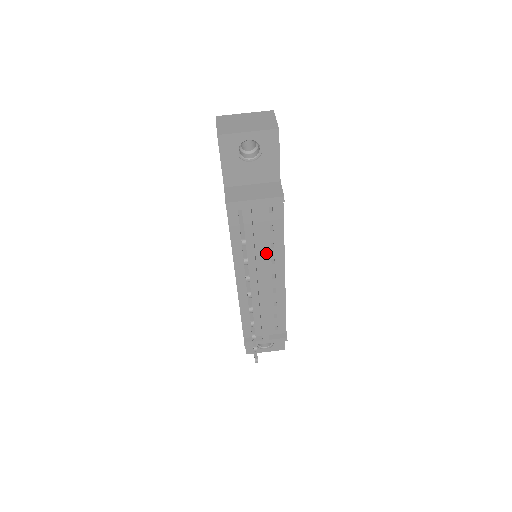
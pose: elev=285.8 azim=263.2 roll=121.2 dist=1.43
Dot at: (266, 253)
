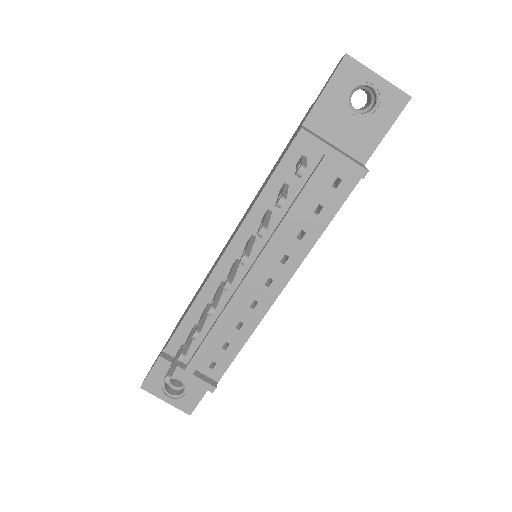
Dot at: (286, 241)
